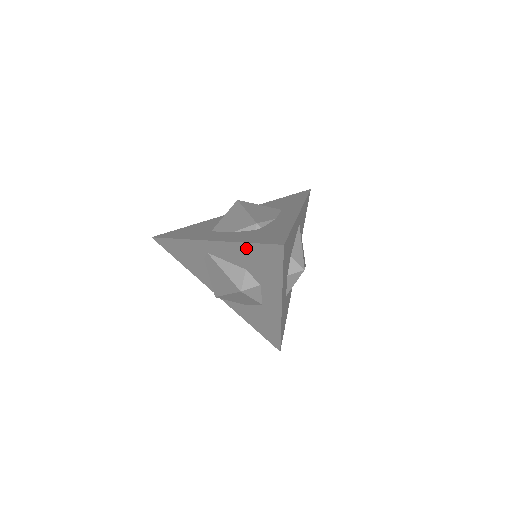
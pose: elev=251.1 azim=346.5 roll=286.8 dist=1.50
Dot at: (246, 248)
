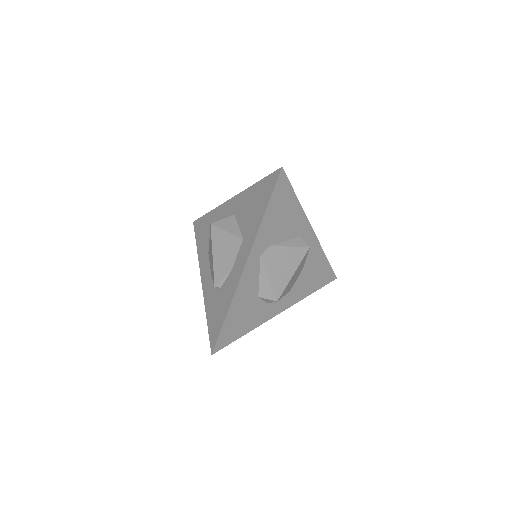
Dot at: occluded
